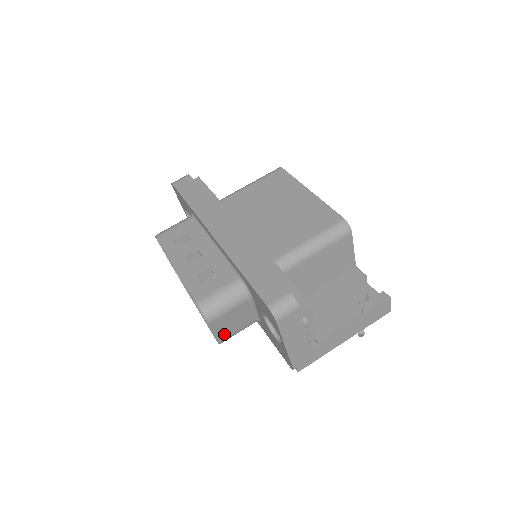
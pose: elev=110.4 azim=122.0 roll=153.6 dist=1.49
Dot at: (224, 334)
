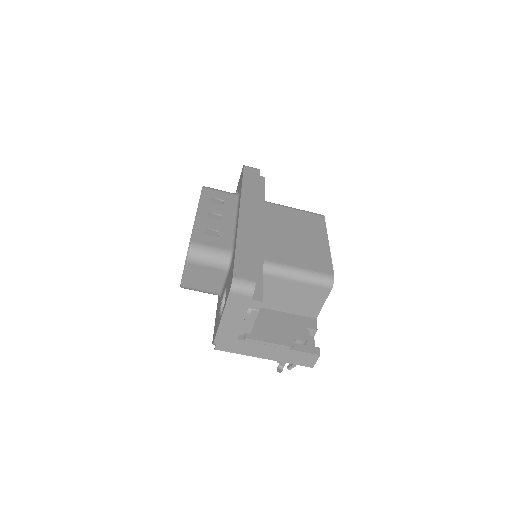
Dot at: (189, 282)
